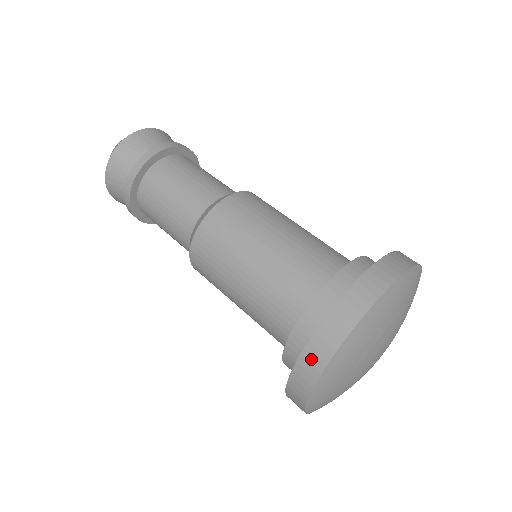
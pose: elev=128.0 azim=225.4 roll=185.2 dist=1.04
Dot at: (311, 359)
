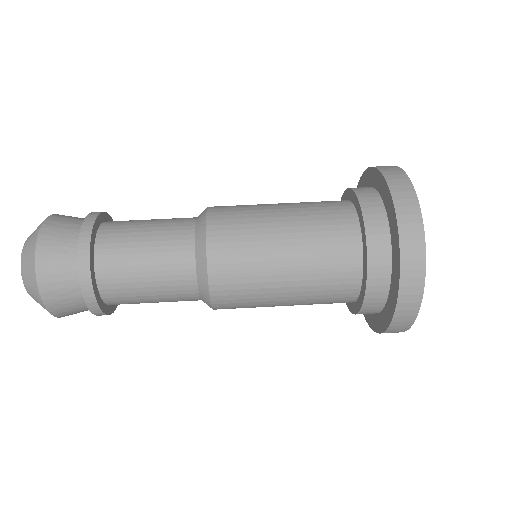
Dot at: (407, 219)
